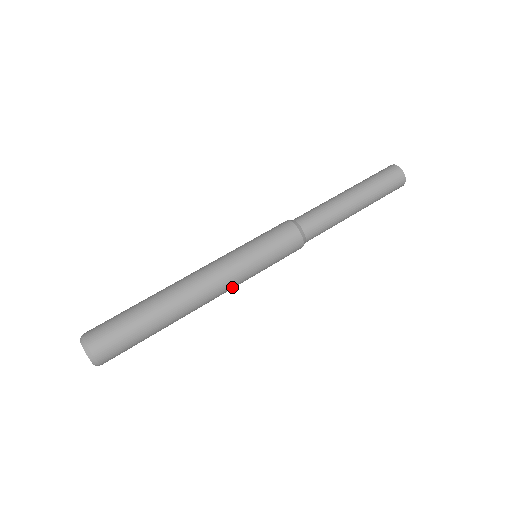
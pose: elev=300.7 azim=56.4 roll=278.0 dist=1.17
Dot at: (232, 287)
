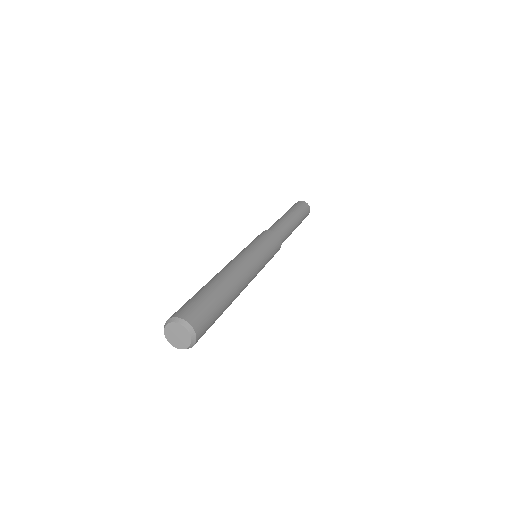
Dot at: (256, 272)
